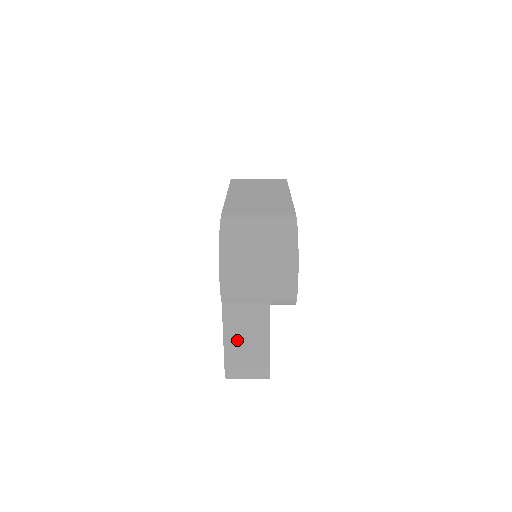
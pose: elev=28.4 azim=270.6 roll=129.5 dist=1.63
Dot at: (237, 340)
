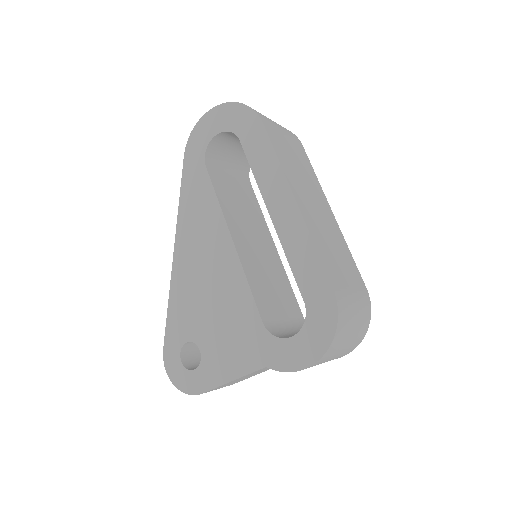
Dot at: (237, 380)
